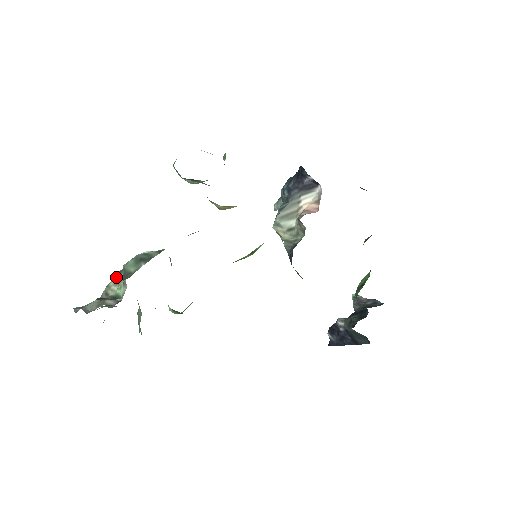
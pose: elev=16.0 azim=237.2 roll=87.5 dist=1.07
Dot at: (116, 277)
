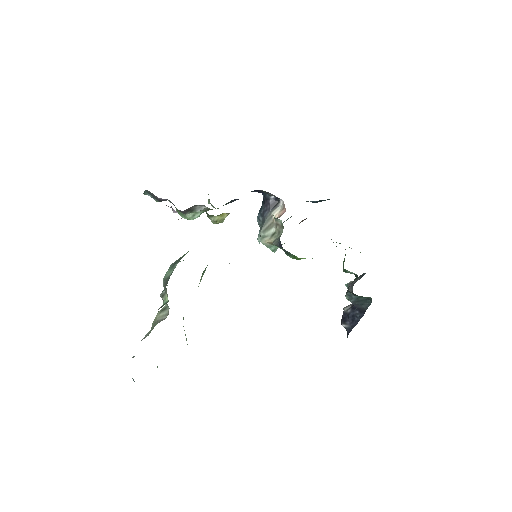
Dot at: (158, 311)
